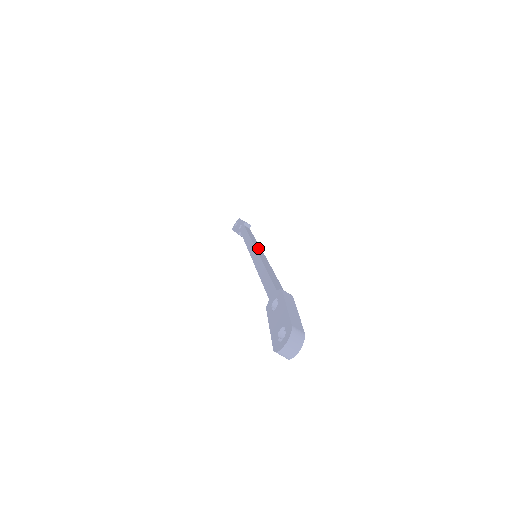
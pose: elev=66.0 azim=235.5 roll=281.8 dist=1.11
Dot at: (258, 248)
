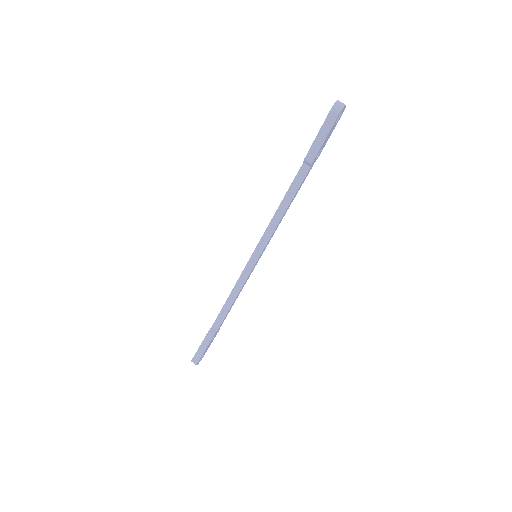
Dot at: occluded
